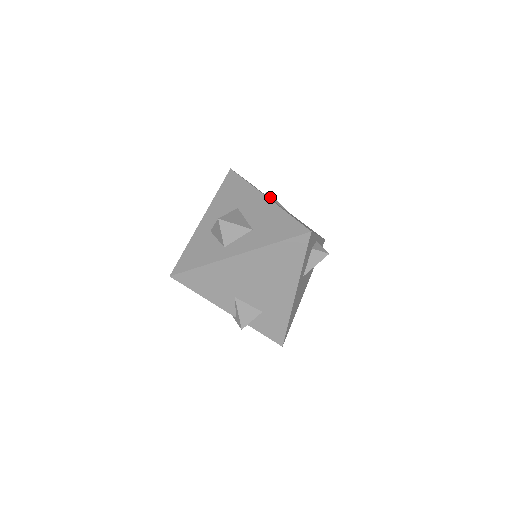
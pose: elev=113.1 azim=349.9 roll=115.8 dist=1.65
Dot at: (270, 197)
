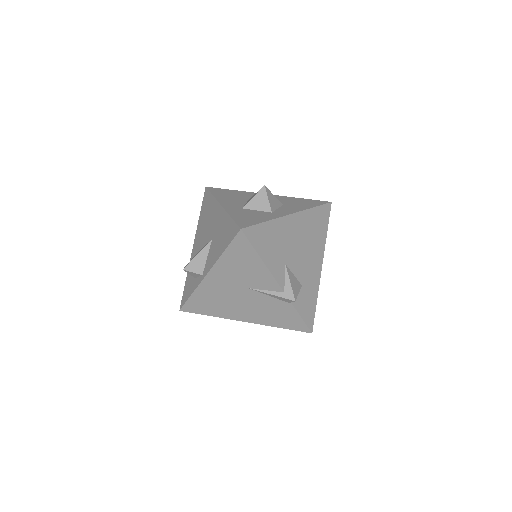
Dot at: occluded
